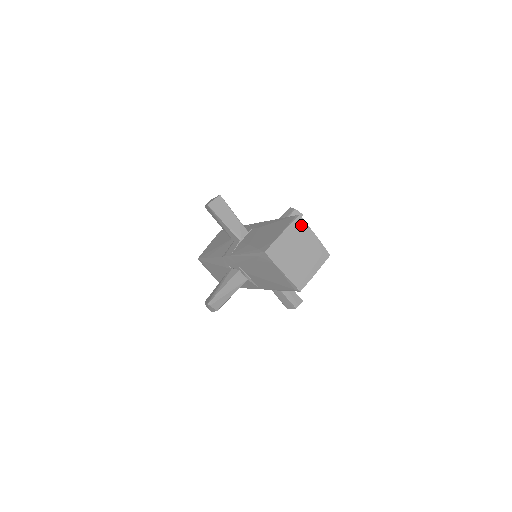
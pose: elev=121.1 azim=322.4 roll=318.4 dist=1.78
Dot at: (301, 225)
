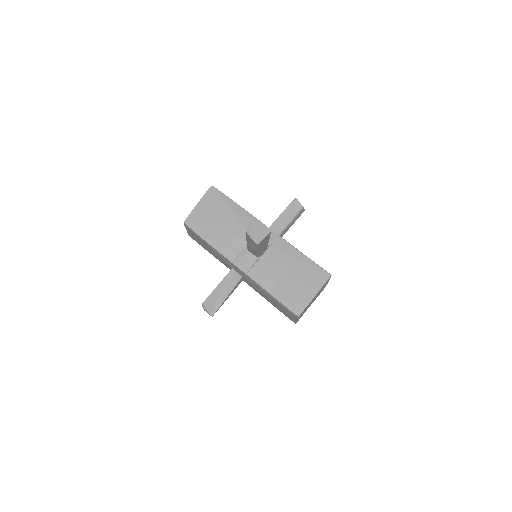
Dot at: occluded
